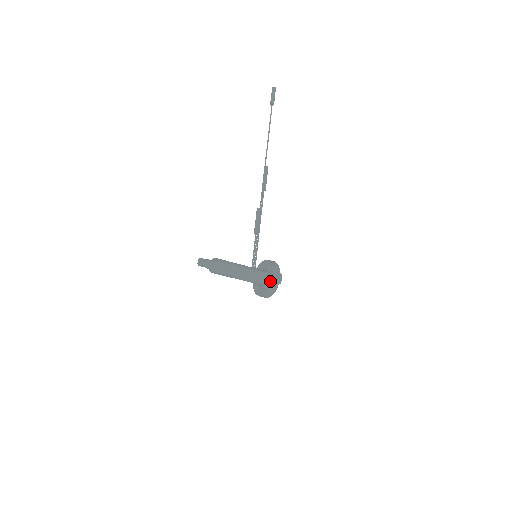
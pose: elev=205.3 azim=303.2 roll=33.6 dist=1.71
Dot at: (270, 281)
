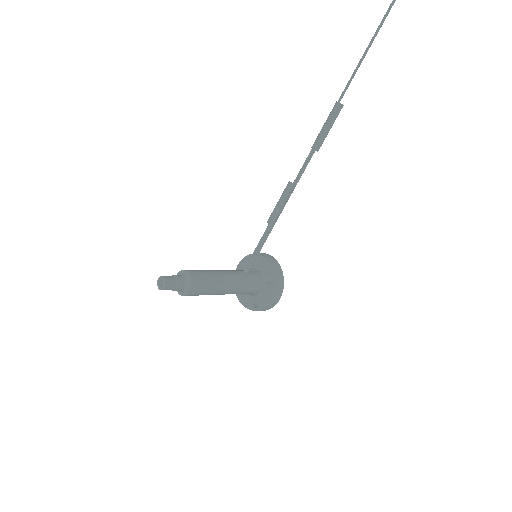
Dot at: (262, 303)
